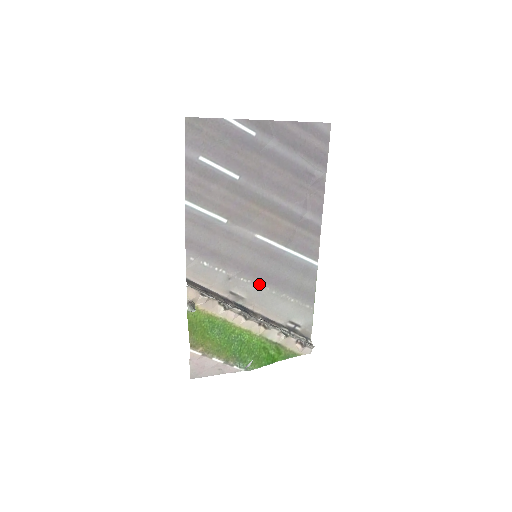
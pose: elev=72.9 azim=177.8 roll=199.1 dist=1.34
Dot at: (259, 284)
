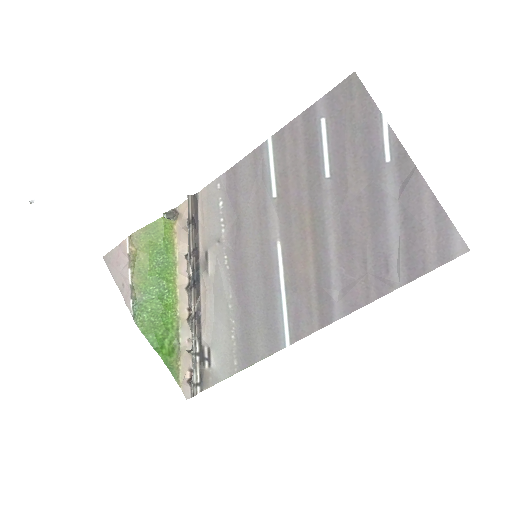
Dot at: (231, 282)
